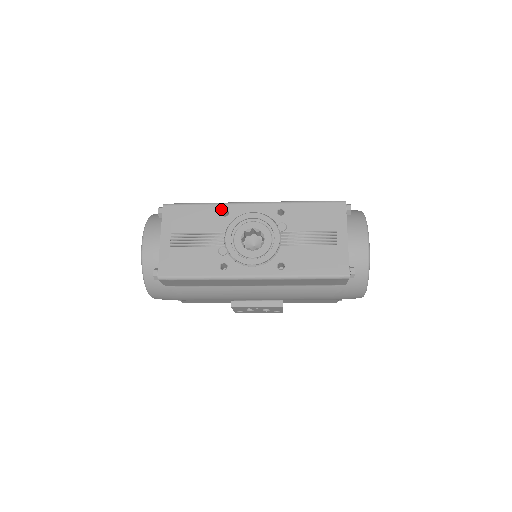
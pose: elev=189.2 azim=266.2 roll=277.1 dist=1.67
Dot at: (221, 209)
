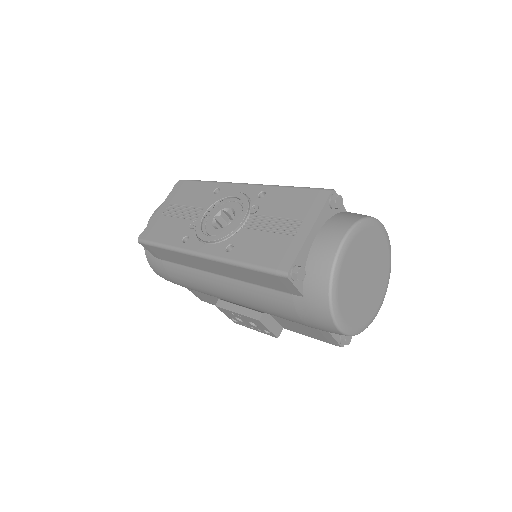
Dot at: (216, 187)
